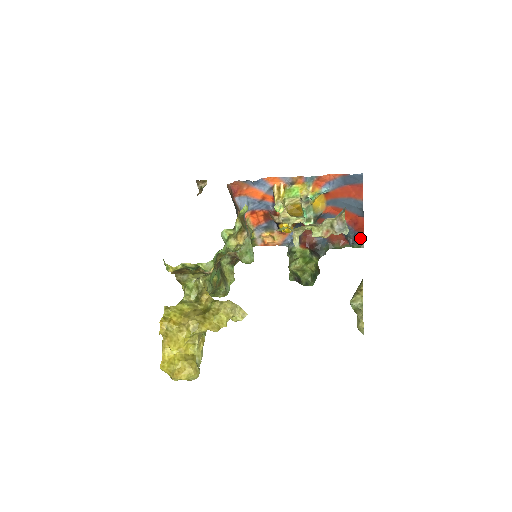
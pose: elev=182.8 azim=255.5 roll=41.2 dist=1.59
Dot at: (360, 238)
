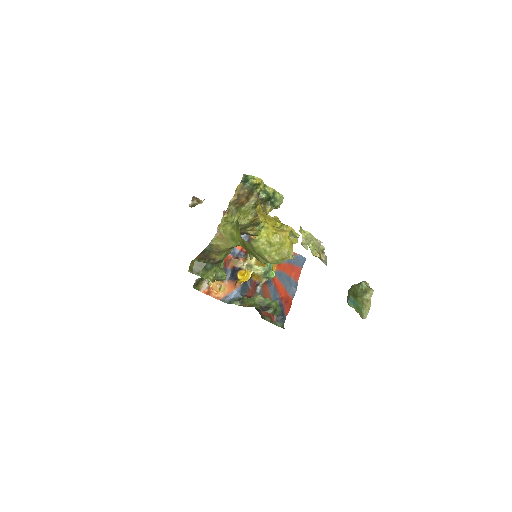
Dot at: (284, 319)
